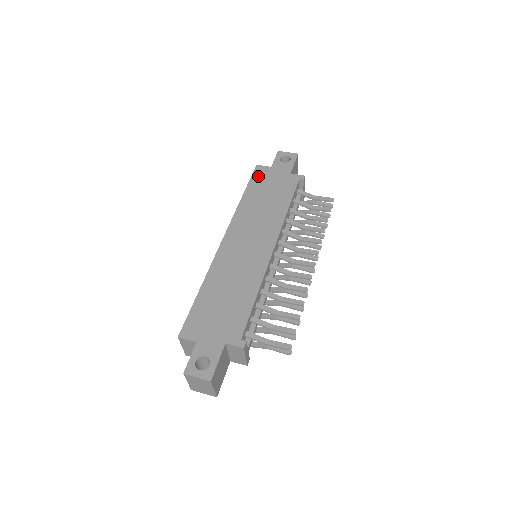
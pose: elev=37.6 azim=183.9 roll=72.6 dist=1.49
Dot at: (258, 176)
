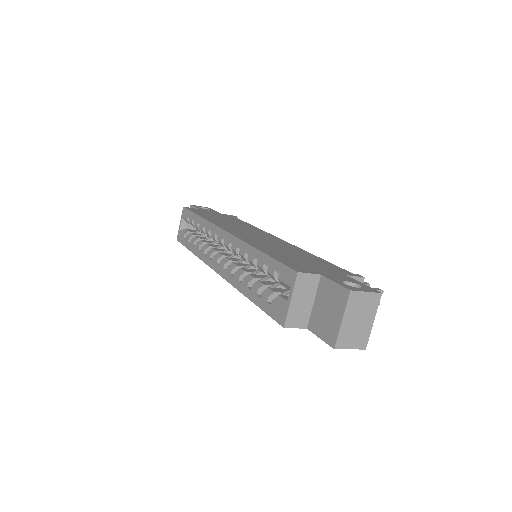
Dot at: (196, 210)
